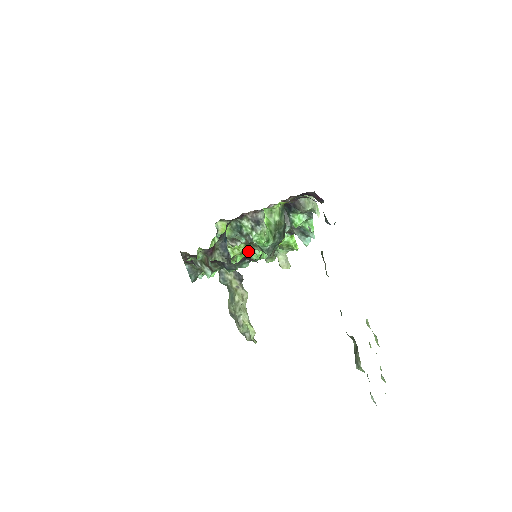
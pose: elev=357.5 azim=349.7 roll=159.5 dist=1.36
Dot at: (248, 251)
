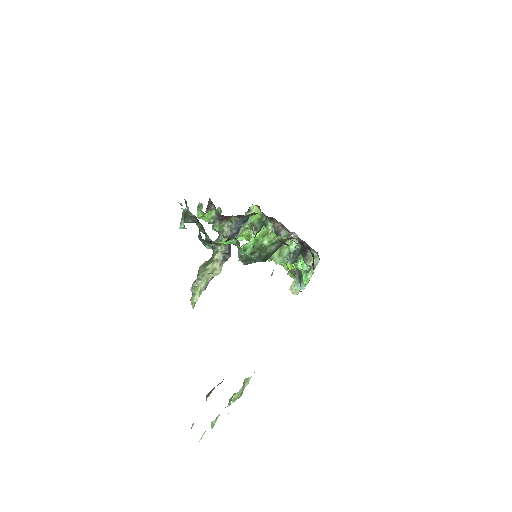
Dot at: (234, 243)
